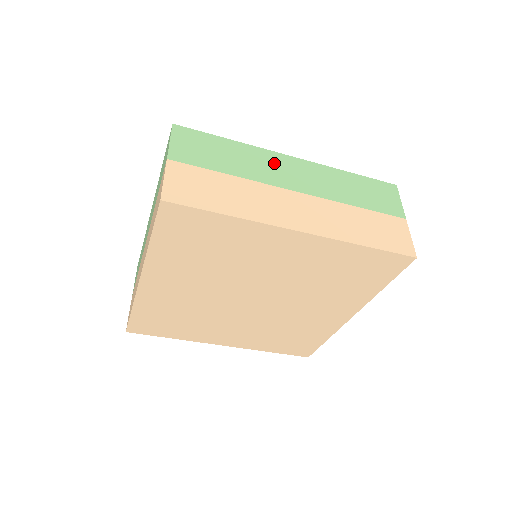
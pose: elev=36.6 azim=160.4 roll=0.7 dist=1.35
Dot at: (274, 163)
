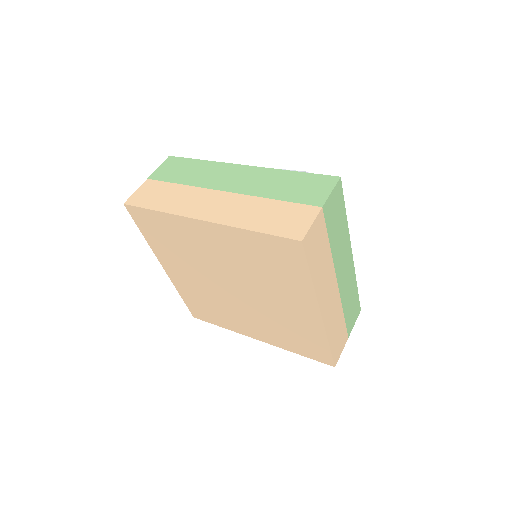
Dot at: (223, 172)
